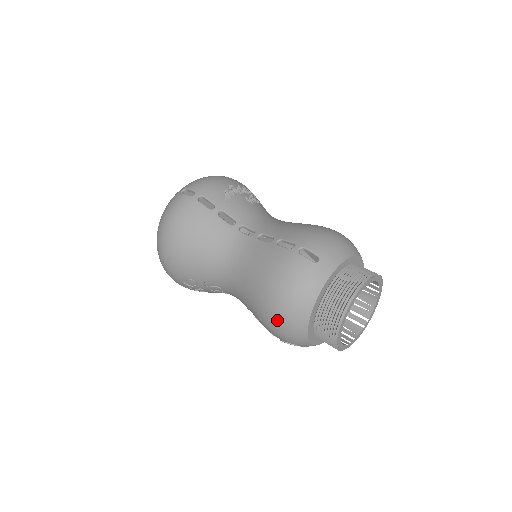
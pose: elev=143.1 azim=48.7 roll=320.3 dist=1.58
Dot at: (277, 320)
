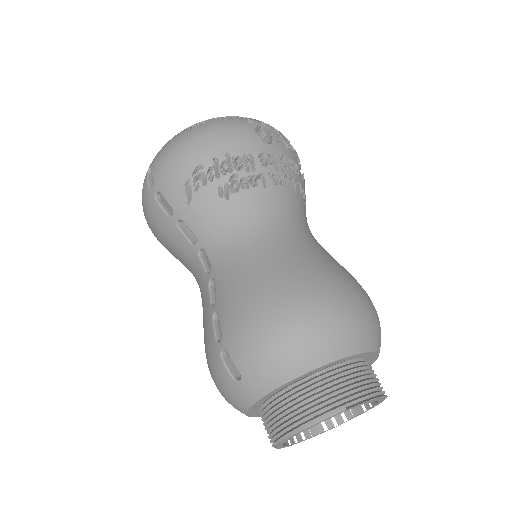
Dot at: occluded
